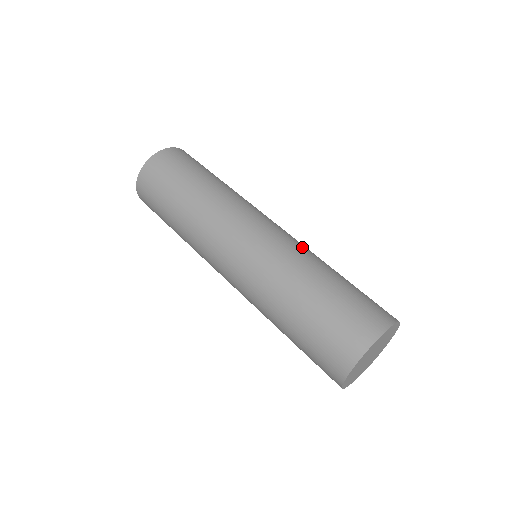
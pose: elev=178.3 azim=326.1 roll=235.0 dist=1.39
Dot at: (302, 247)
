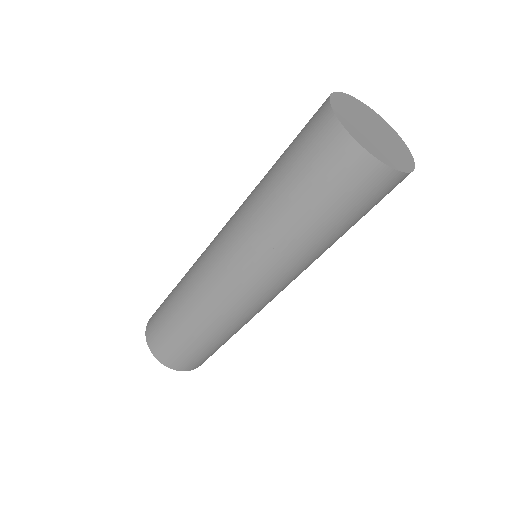
Dot at: occluded
